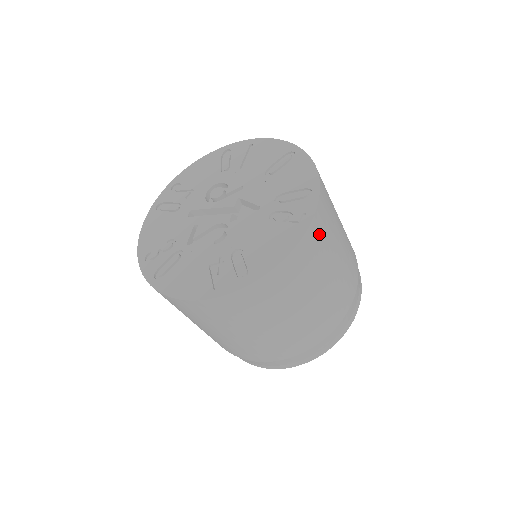
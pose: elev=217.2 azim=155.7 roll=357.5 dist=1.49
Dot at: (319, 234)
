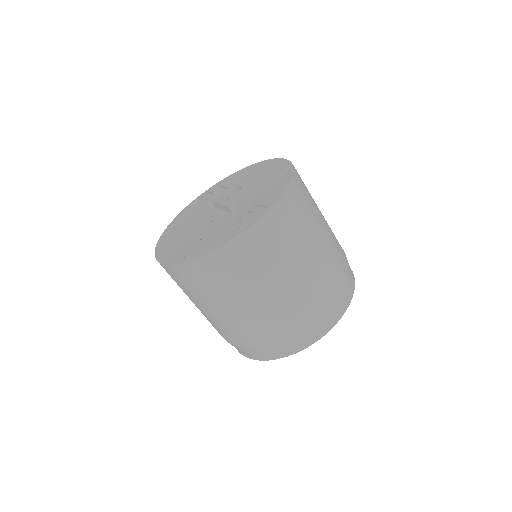
Dot at: (255, 245)
